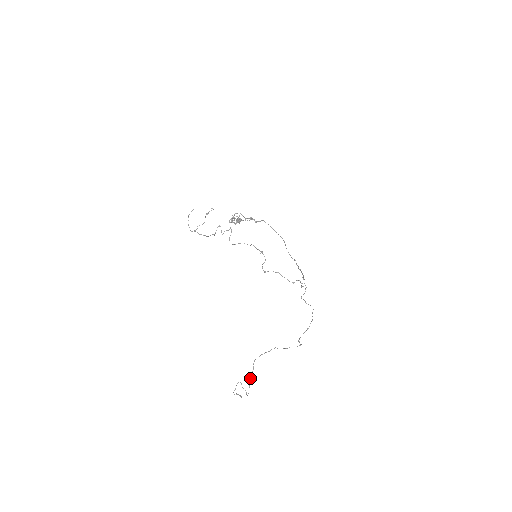
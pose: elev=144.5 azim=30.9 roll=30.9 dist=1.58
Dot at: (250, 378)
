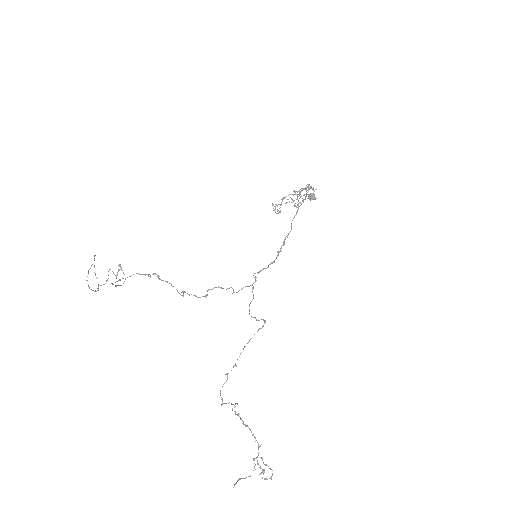
Dot at: occluded
